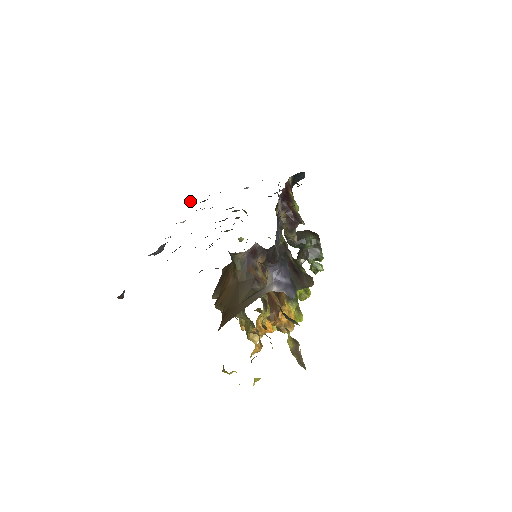
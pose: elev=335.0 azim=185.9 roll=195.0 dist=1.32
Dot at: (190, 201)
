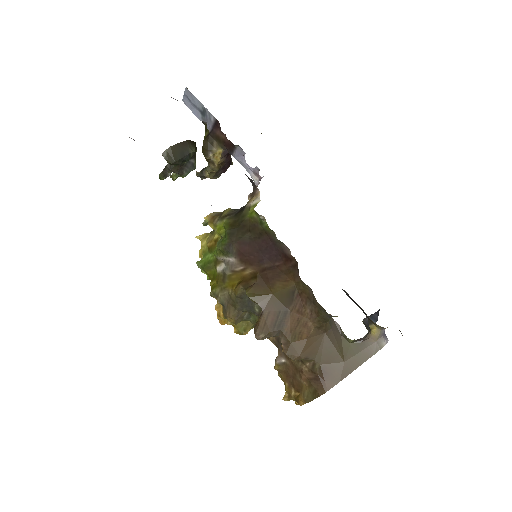
Dot at: occluded
